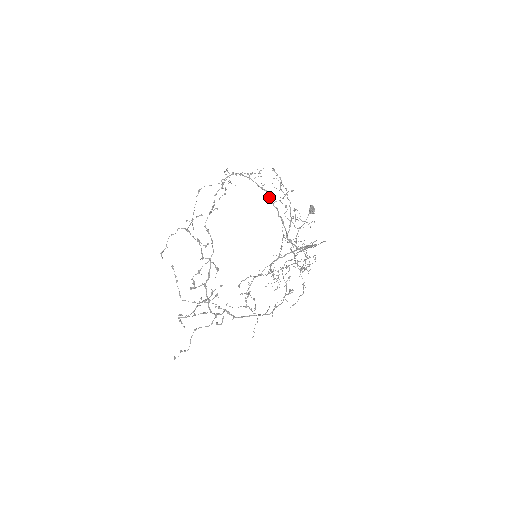
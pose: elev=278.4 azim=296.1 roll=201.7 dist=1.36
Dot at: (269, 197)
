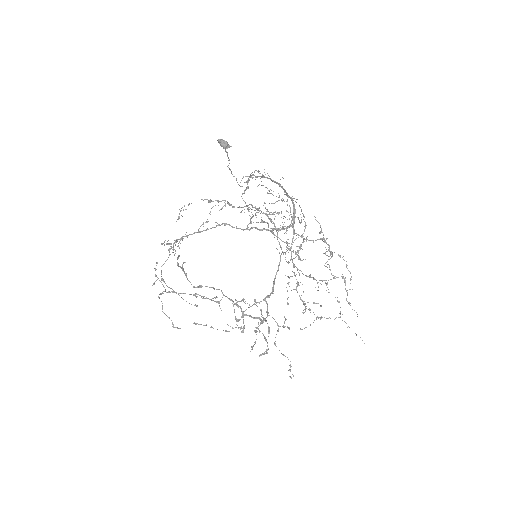
Dot at: (237, 228)
